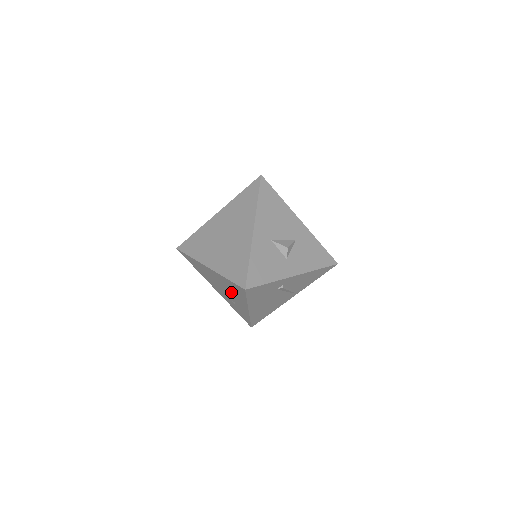
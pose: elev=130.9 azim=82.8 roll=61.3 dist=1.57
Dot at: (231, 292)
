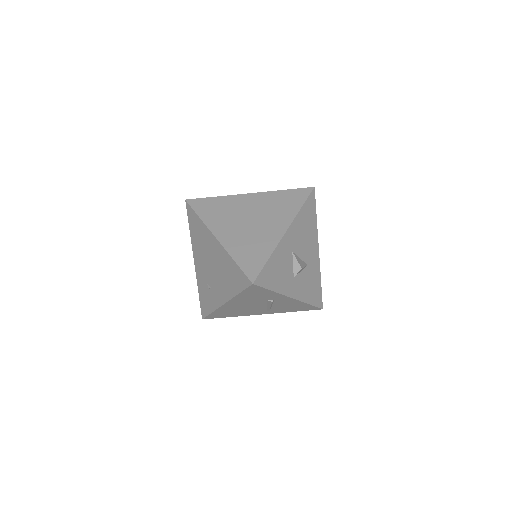
Dot at: (221, 276)
